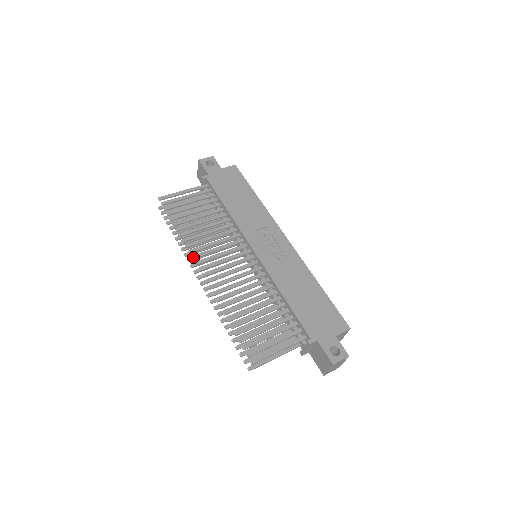
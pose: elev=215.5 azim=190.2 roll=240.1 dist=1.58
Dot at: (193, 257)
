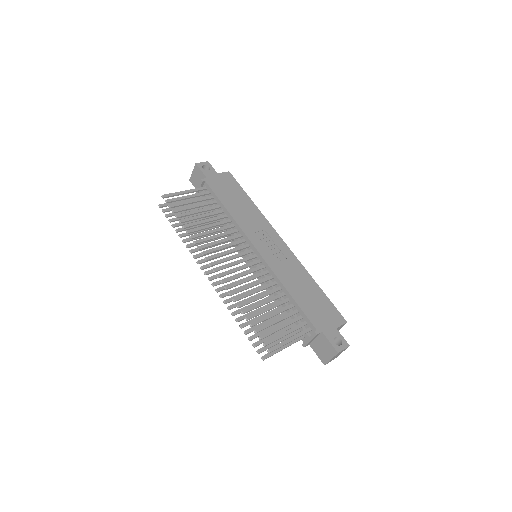
Dot at: (203, 253)
